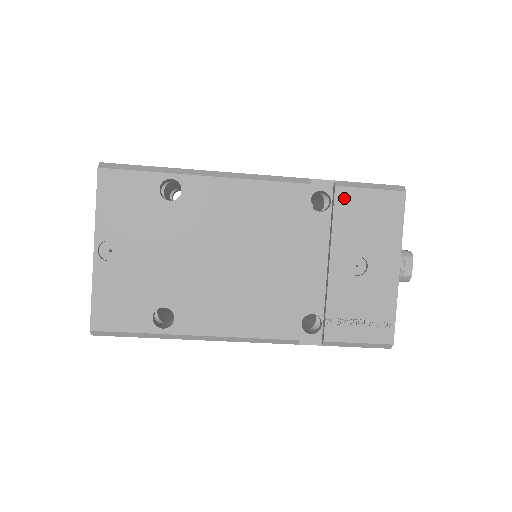
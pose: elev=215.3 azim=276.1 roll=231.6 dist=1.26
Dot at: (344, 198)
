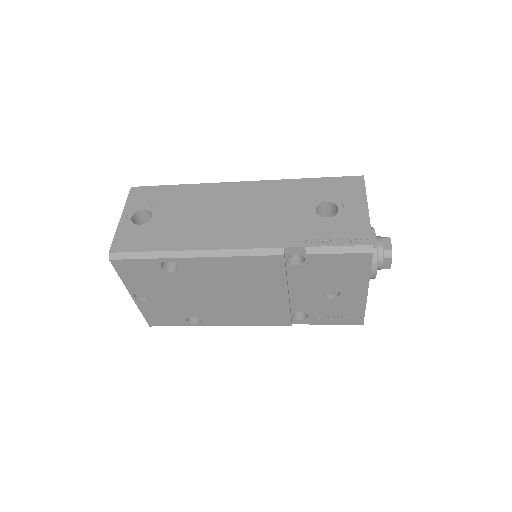
Dot at: (315, 261)
